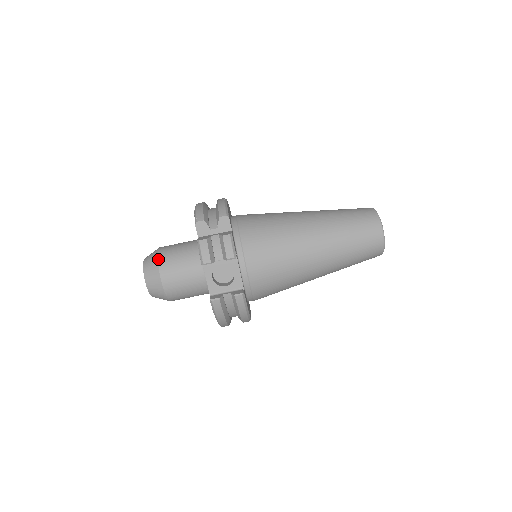
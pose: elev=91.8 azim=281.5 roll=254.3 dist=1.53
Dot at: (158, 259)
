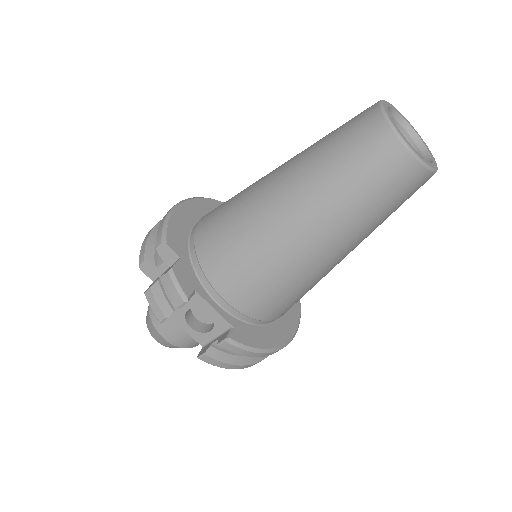
Dot at: (149, 312)
